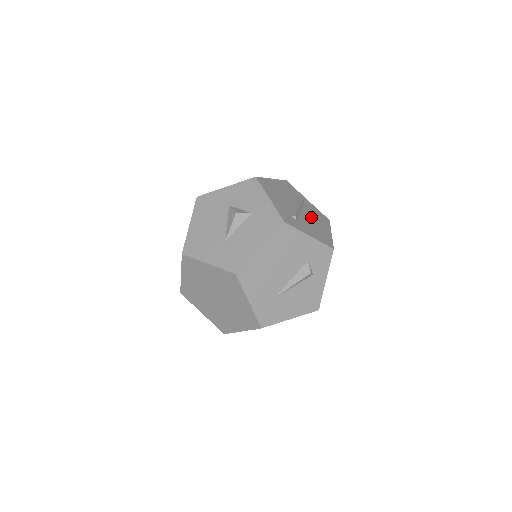
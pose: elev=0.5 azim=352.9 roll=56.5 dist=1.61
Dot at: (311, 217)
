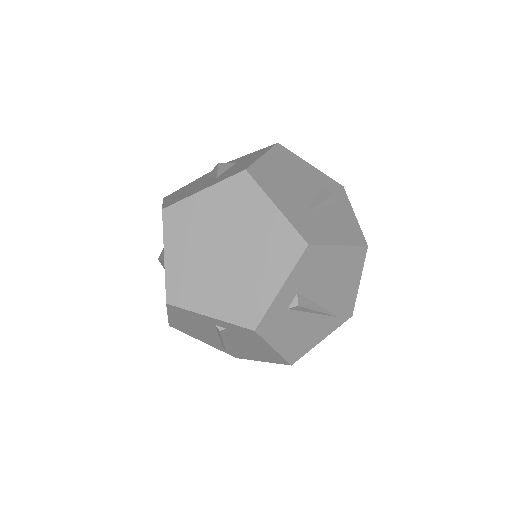
Dot at: occluded
